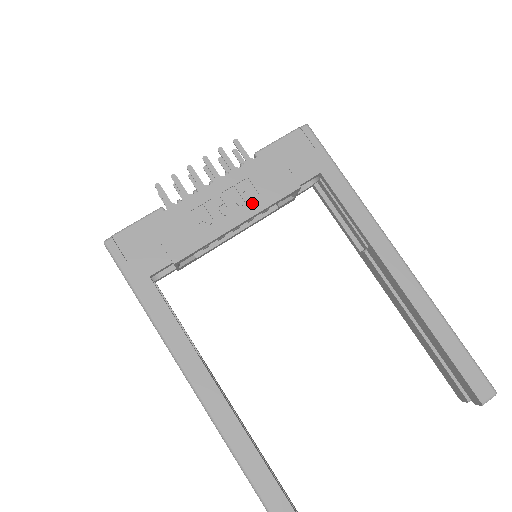
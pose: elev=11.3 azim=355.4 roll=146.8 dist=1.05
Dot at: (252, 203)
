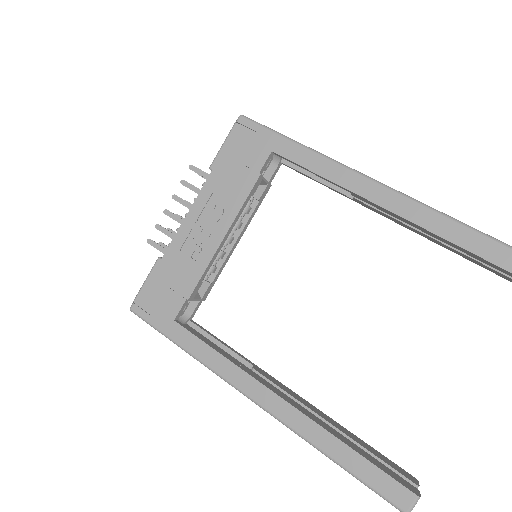
Dot at: (226, 213)
